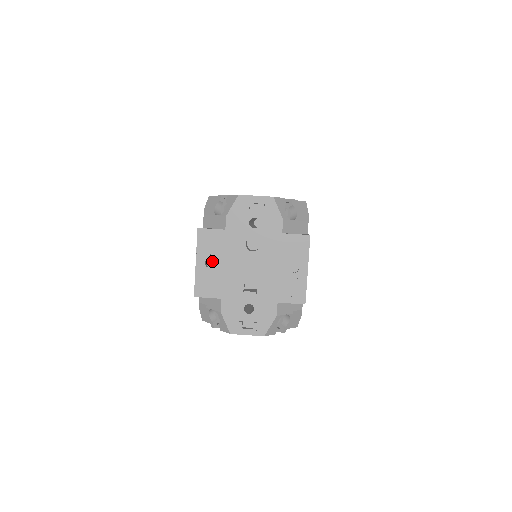
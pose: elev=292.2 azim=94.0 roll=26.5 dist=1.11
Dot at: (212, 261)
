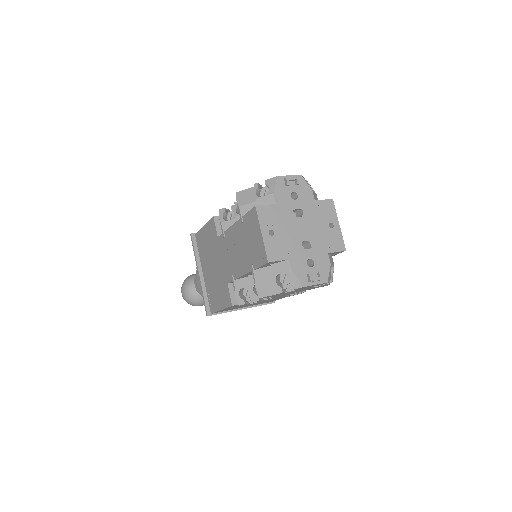
Dot at: (273, 230)
